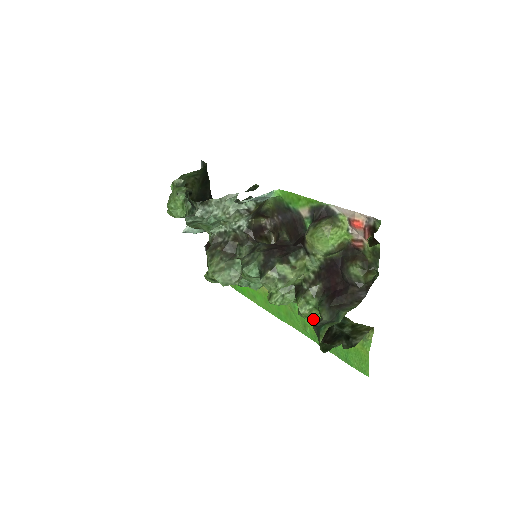
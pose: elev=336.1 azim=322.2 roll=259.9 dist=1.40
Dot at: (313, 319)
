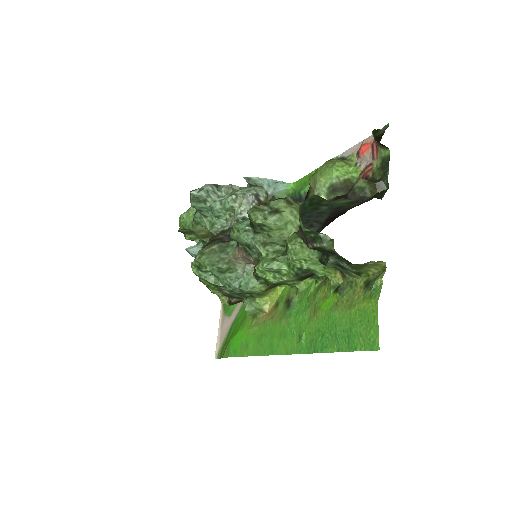
Dot at: (311, 313)
